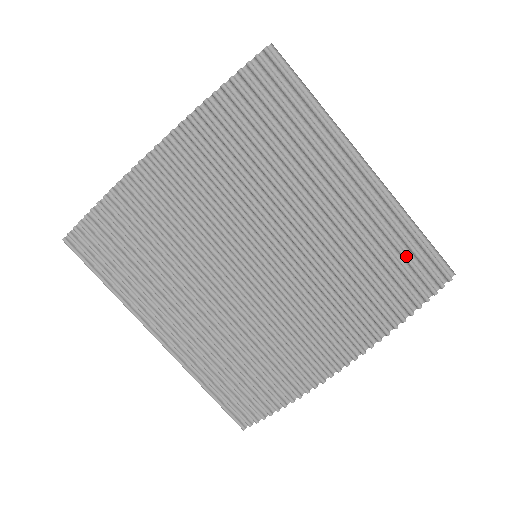
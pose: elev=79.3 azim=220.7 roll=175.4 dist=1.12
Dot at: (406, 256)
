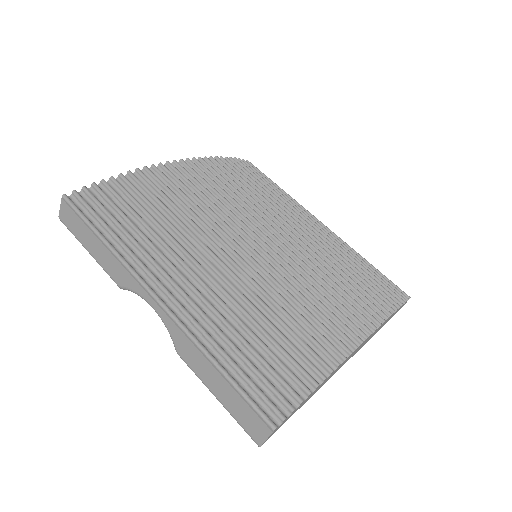
Dot at: (373, 271)
